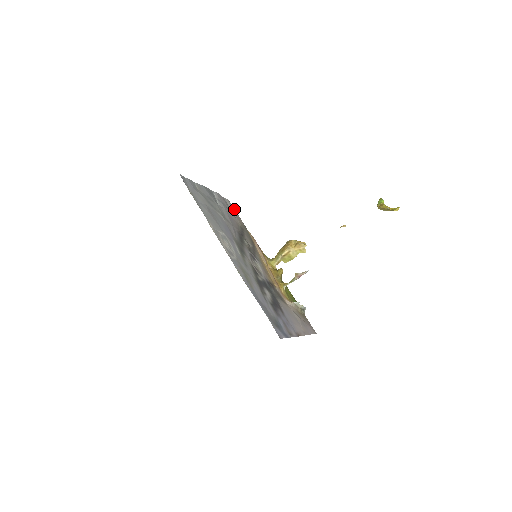
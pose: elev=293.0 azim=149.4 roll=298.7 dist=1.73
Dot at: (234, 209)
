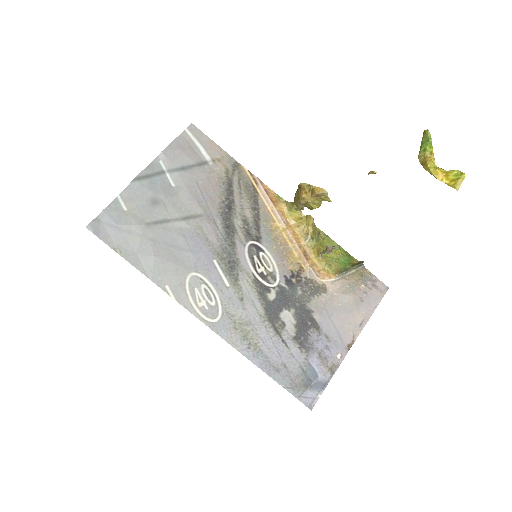
Dot at: (206, 137)
